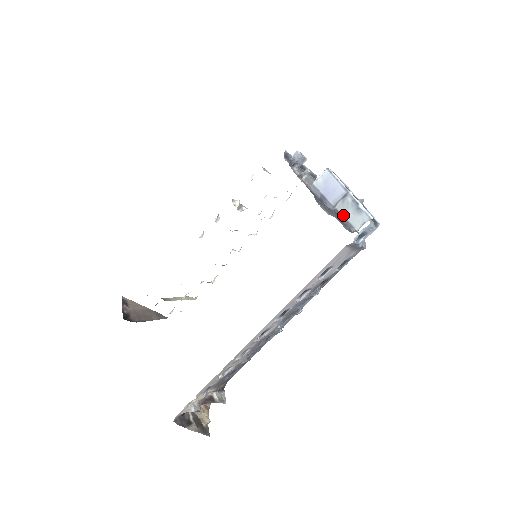
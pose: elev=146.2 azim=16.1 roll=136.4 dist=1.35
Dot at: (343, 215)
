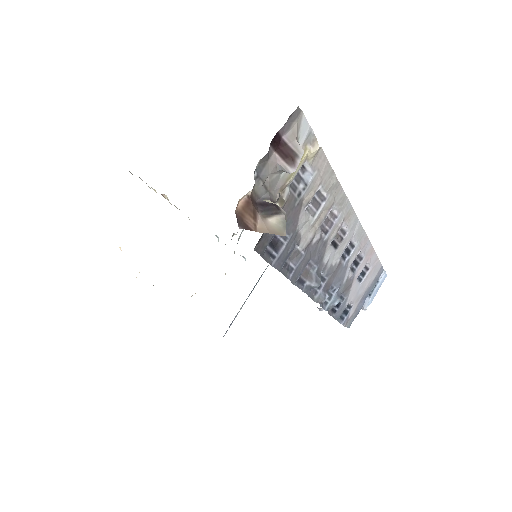
Dot at: occluded
